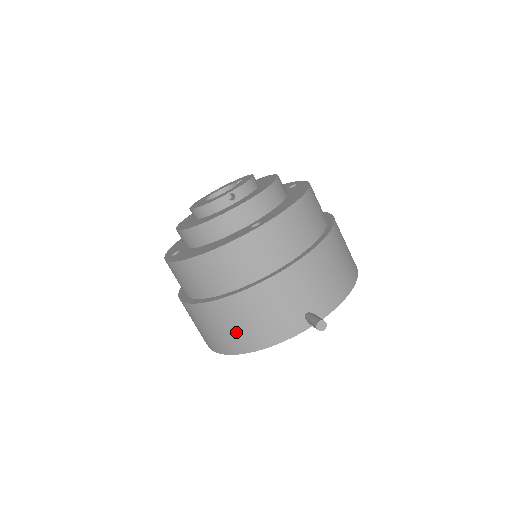
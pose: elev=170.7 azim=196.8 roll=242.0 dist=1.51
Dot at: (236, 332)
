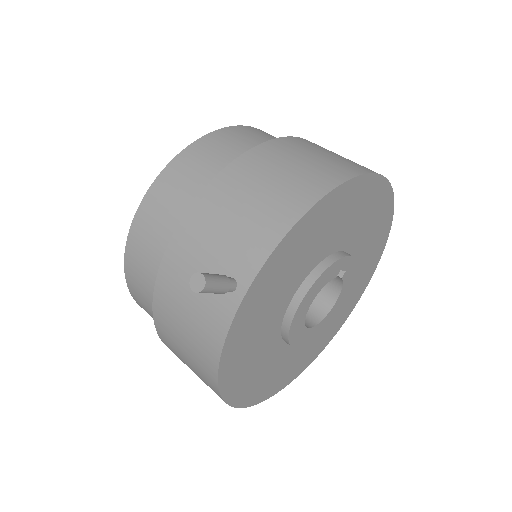
Dot at: (191, 361)
